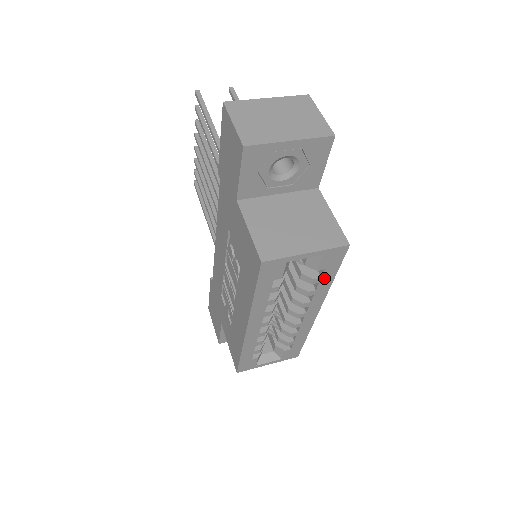
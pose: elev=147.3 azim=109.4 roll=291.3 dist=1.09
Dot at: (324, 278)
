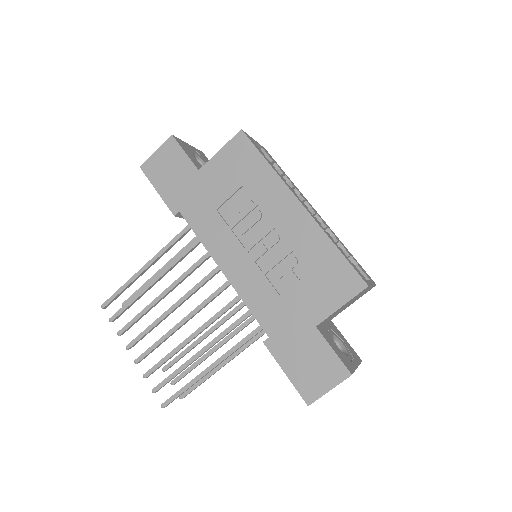
Dot at: (283, 172)
